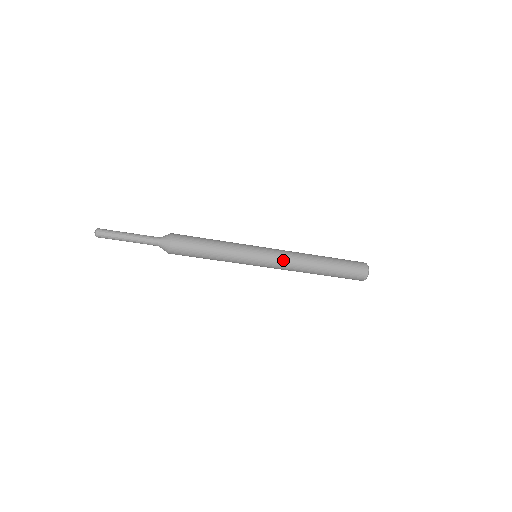
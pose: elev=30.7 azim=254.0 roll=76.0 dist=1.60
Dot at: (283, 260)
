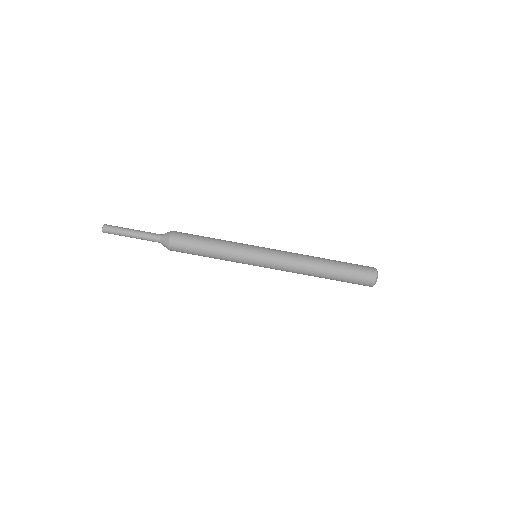
Dot at: (282, 258)
